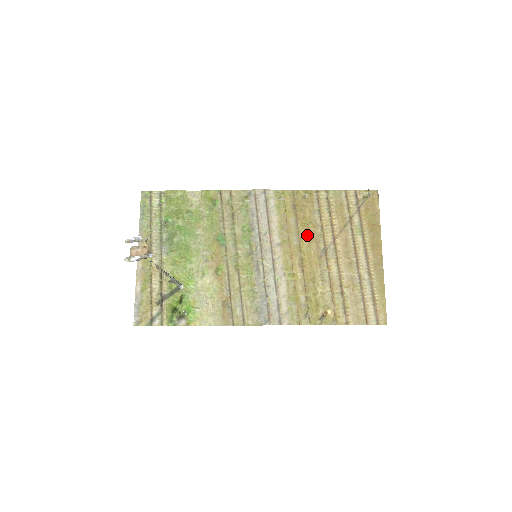
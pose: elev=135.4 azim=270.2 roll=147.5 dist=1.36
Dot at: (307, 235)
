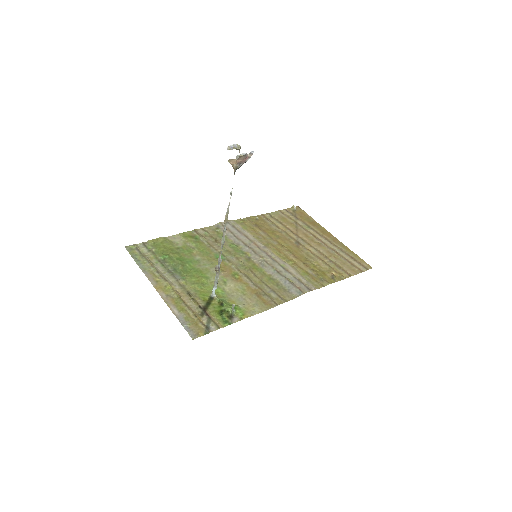
Dot at: (278, 237)
